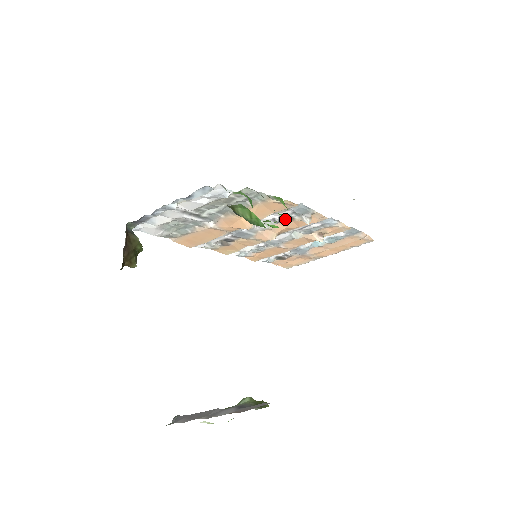
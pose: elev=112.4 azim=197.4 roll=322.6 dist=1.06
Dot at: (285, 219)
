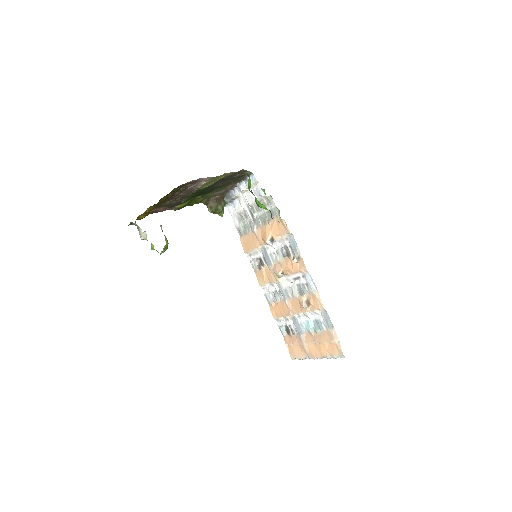
Dot at: (287, 254)
